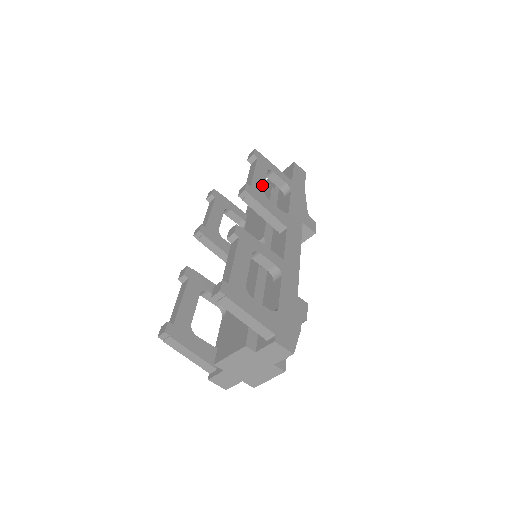
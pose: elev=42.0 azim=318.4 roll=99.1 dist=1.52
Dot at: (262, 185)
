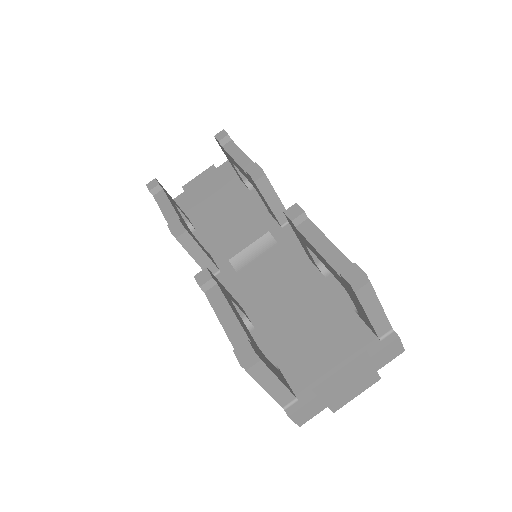
Dot at: occluded
